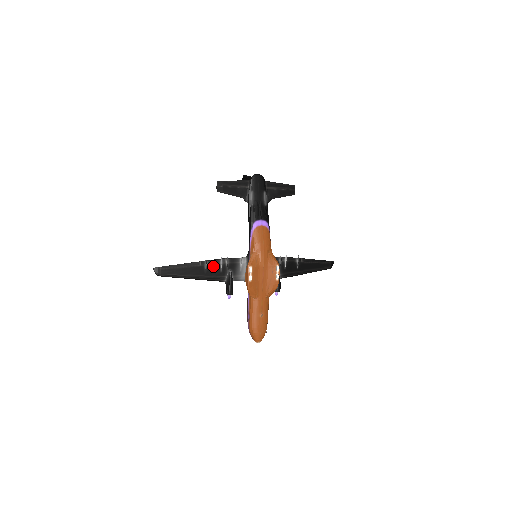
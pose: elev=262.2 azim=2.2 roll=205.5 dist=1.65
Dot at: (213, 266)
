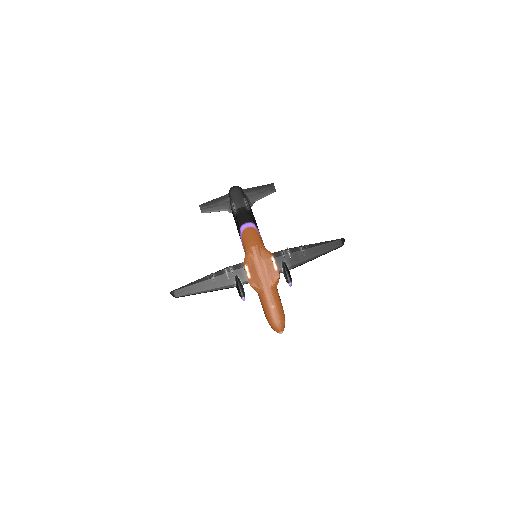
Dot at: (220, 276)
